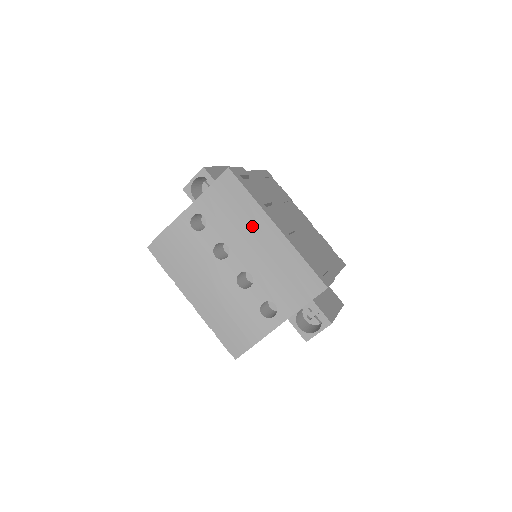
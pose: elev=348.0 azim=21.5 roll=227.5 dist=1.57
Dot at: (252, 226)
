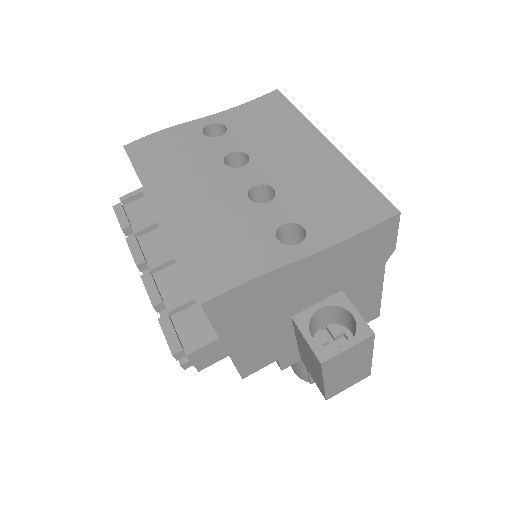
Dot at: (292, 140)
